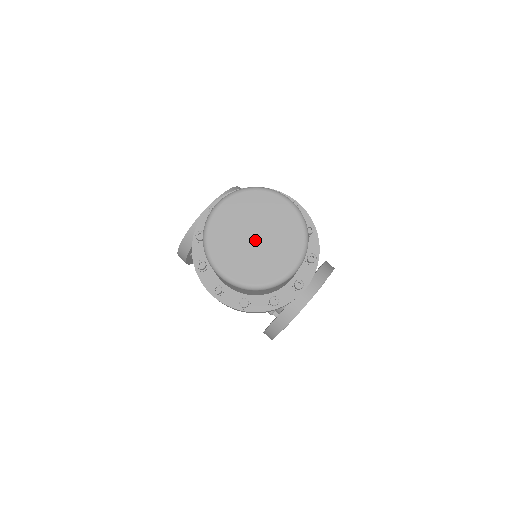
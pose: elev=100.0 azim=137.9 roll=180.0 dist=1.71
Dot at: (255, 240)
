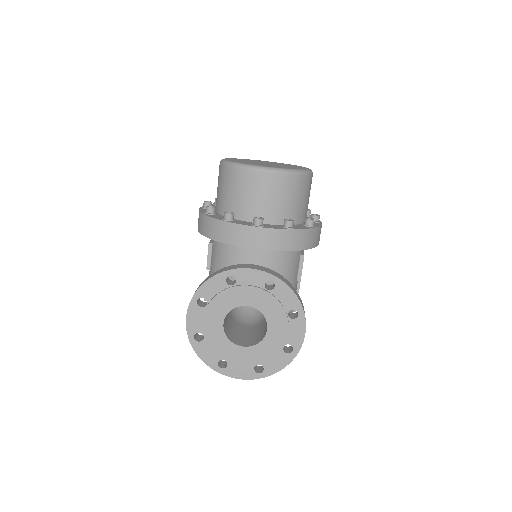
Dot at: (264, 163)
